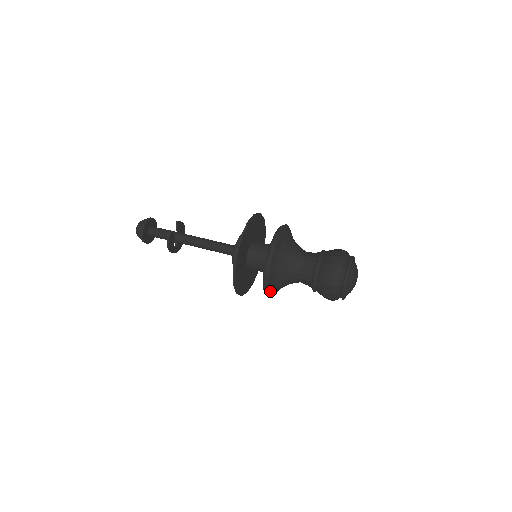
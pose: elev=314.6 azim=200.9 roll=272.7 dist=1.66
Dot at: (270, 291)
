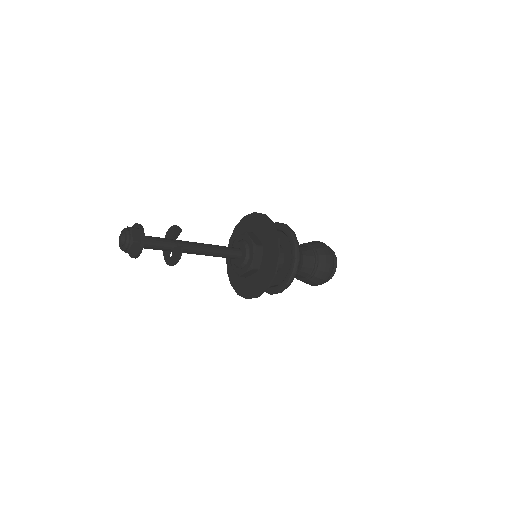
Dot at: occluded
